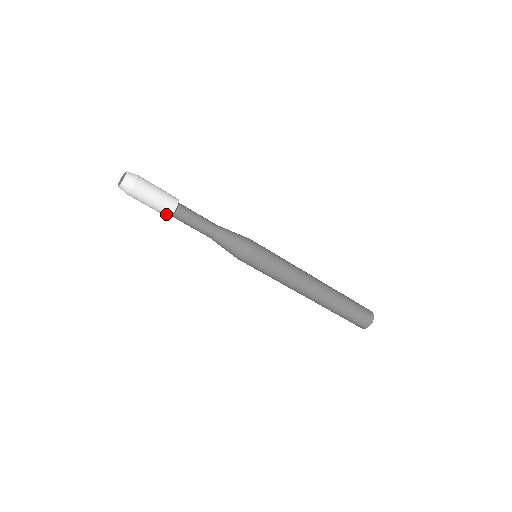
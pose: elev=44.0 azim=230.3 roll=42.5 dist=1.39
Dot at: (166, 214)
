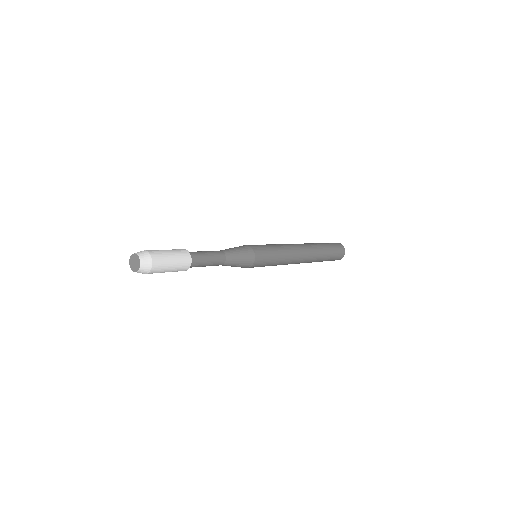
Dot at: occluded
